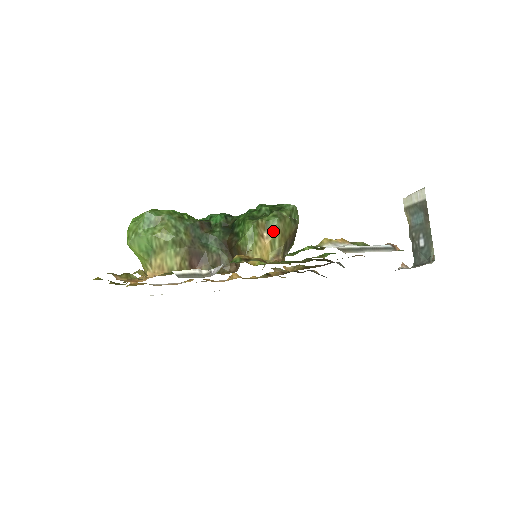
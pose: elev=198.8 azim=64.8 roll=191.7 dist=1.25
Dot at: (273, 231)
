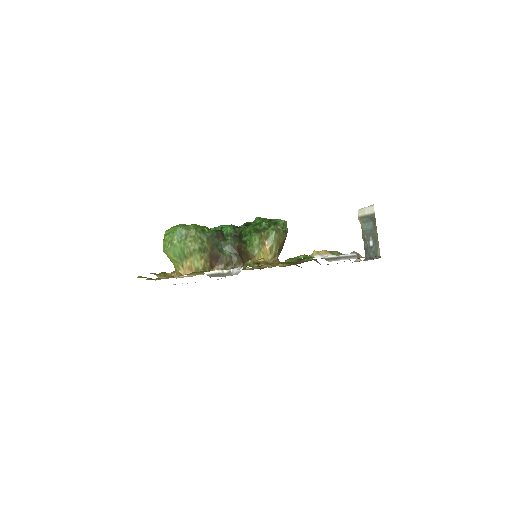
Dot at: (272, 240)
